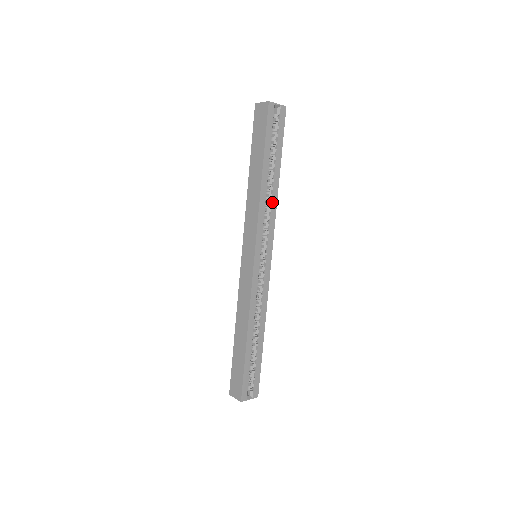
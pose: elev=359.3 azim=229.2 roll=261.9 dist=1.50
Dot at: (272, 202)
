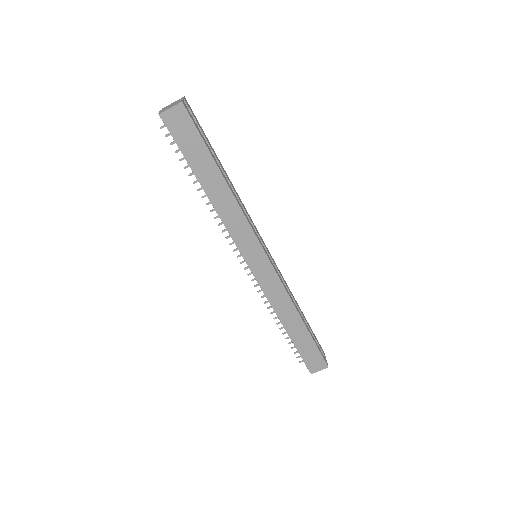
Dot at: (239, 199)
